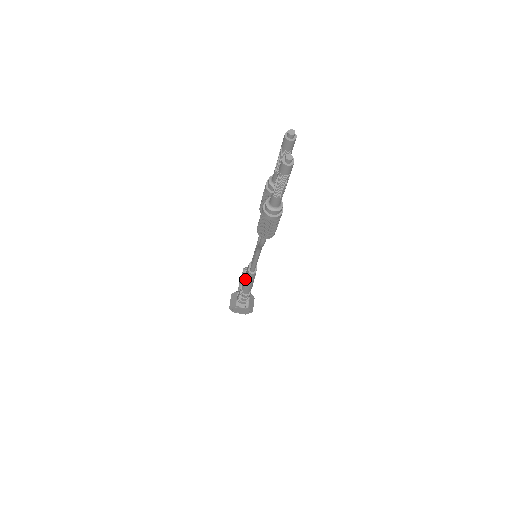
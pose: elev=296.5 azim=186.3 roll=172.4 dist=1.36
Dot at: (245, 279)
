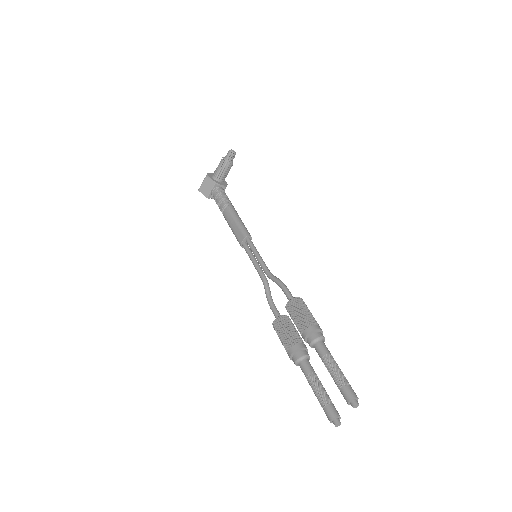
Dot at: (232, 230)
